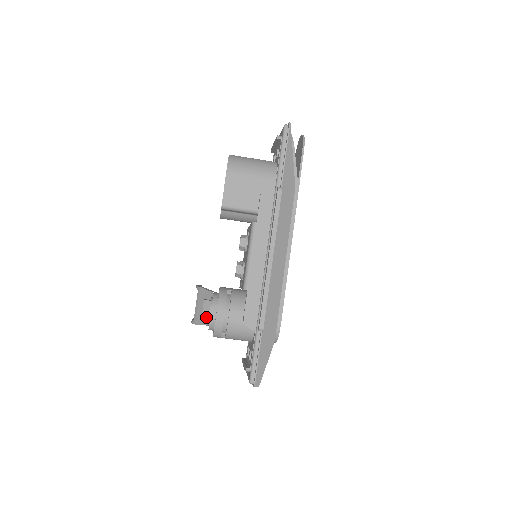
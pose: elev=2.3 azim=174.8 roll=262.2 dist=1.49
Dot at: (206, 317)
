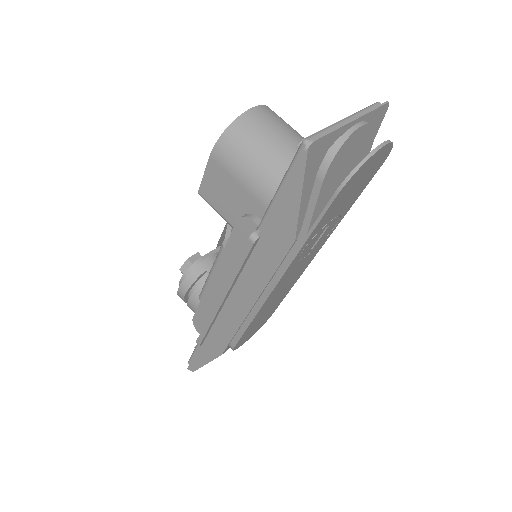
Dot at: occluded
